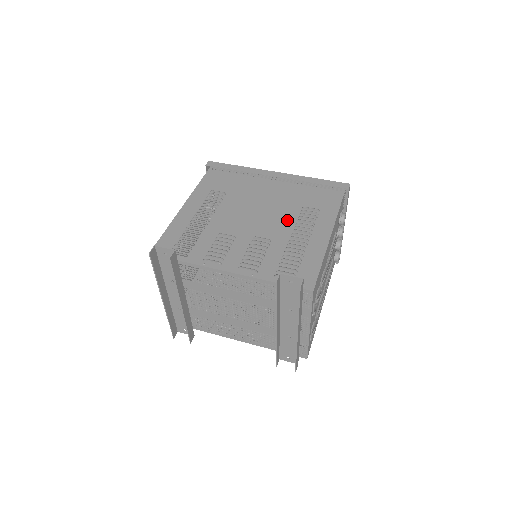
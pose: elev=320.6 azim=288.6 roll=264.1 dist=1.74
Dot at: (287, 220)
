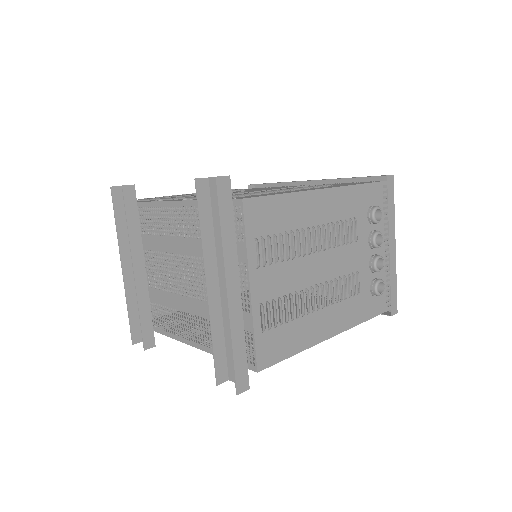
Dot at: occluded
